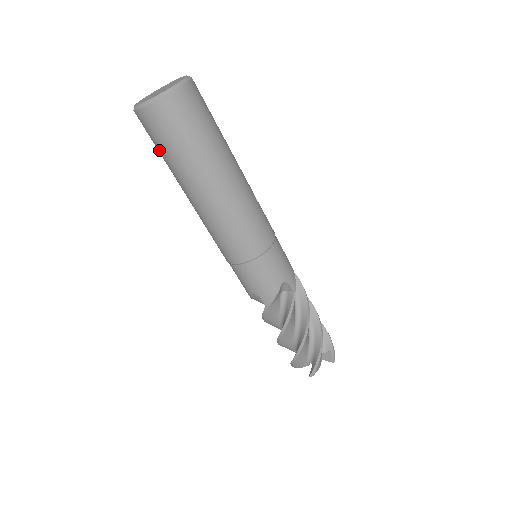
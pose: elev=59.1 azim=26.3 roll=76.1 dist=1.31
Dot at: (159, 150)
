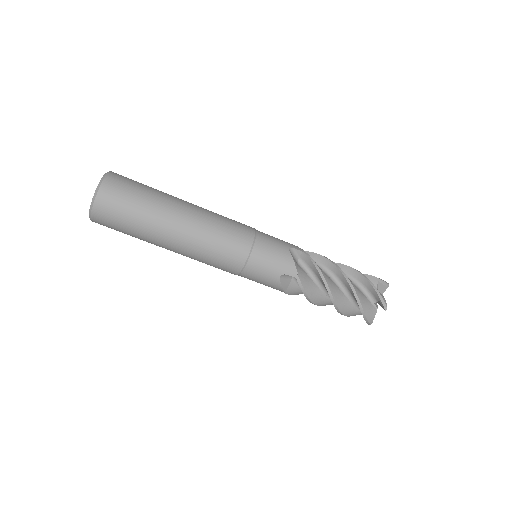
Dot at: (126, 227)
